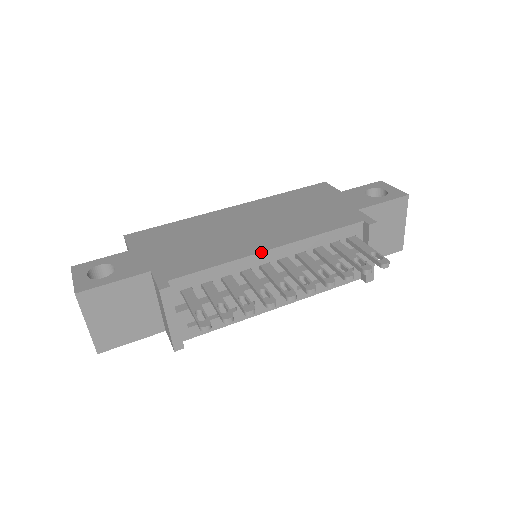
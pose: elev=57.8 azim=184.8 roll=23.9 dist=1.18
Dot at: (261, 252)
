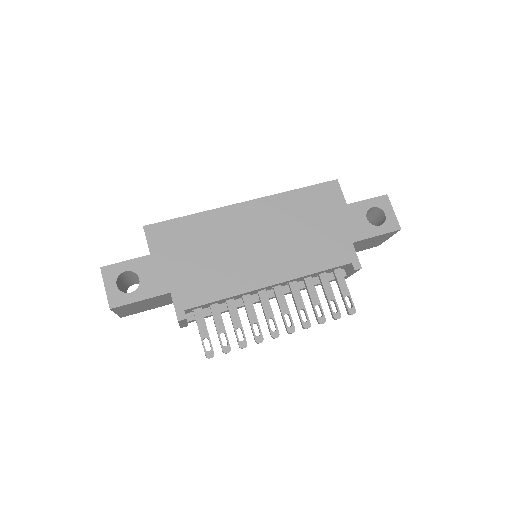
Dot at: (261, 288)
